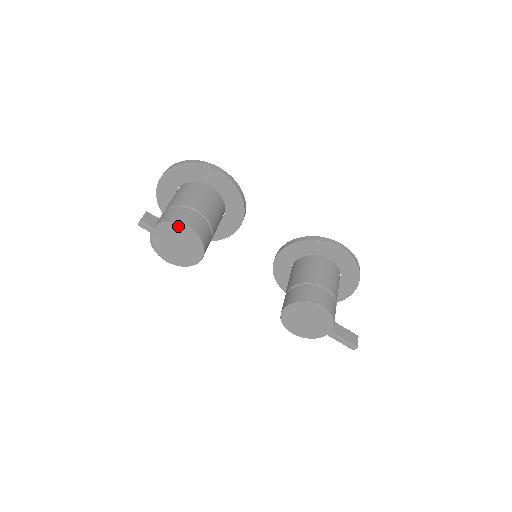
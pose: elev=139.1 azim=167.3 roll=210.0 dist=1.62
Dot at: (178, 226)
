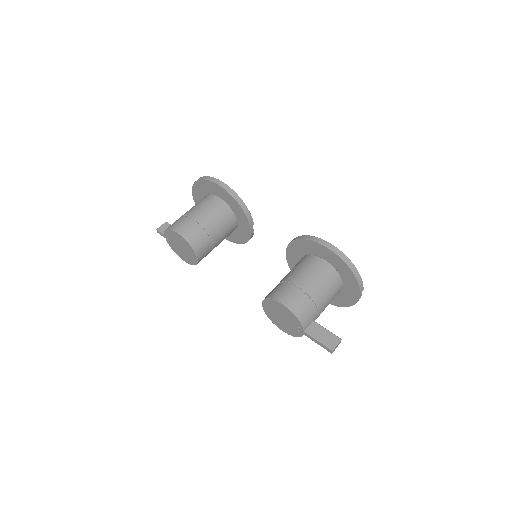
Dot at: (173, 232)
